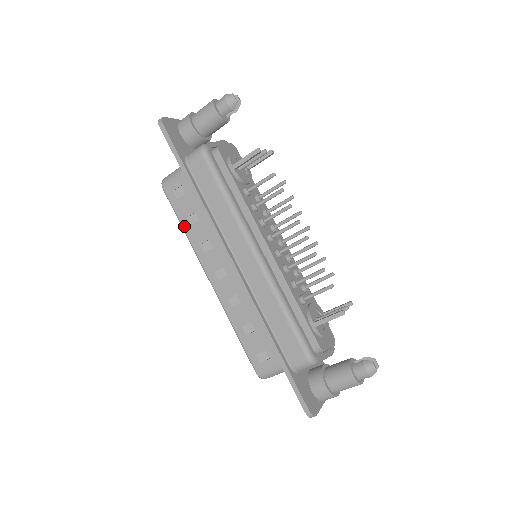
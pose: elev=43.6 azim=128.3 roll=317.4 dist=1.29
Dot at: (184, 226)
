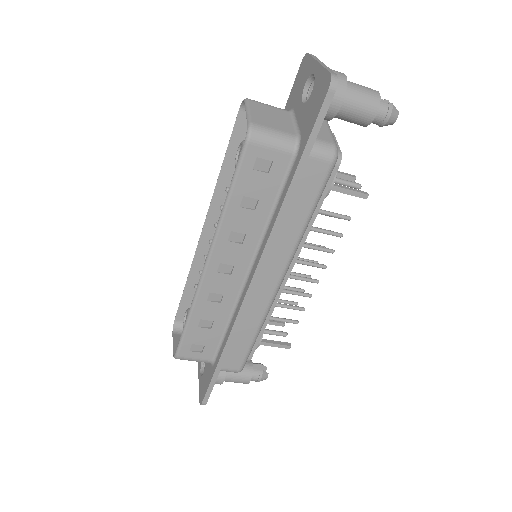
Dot at: (232, 201)
